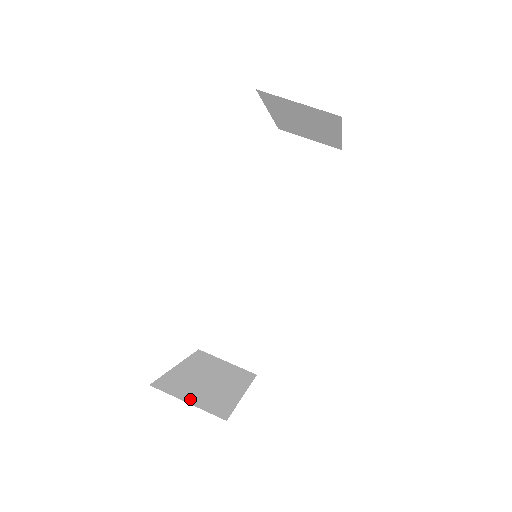
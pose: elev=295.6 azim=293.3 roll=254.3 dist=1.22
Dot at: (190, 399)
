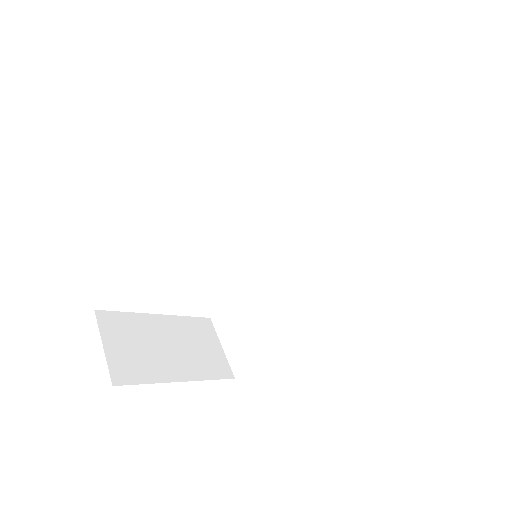
Dot at: (112, 345)
